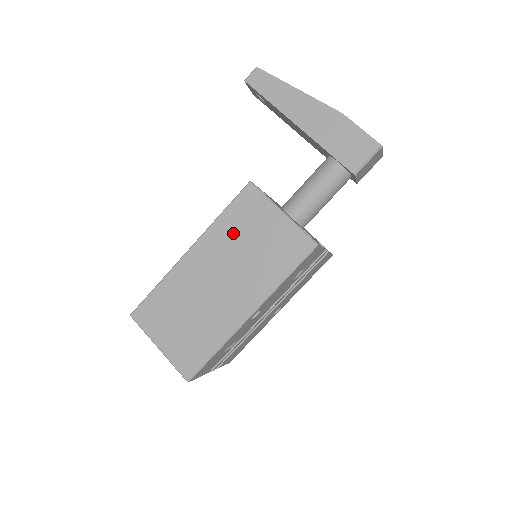
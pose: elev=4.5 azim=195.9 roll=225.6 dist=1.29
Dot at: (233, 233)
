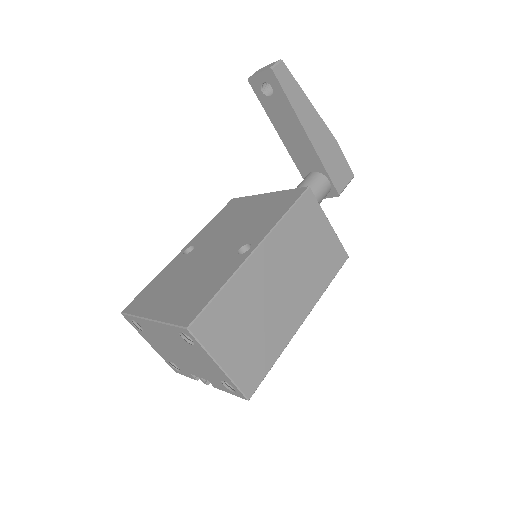
Dot at: (295, 237)
